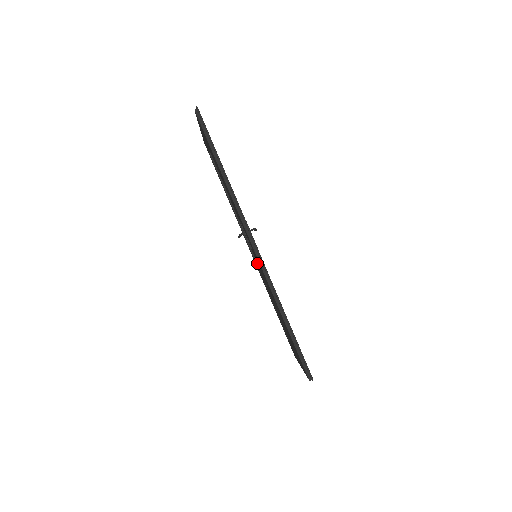
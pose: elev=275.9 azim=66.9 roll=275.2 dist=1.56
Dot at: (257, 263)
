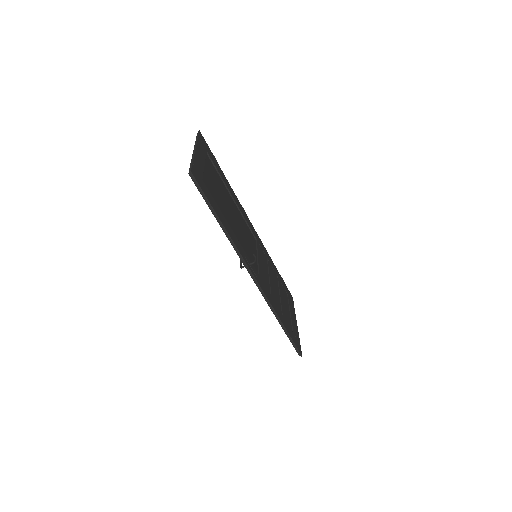
Dot at: occluded
